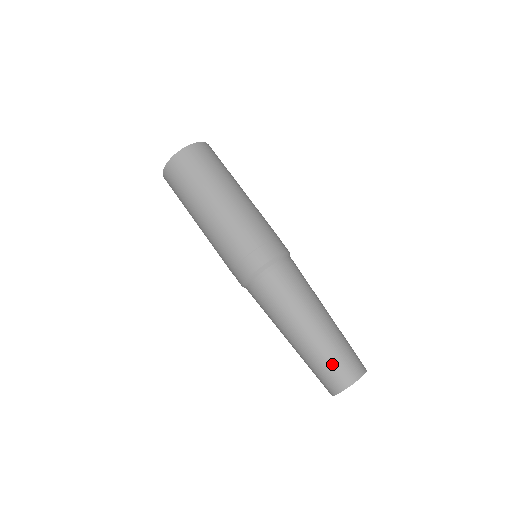
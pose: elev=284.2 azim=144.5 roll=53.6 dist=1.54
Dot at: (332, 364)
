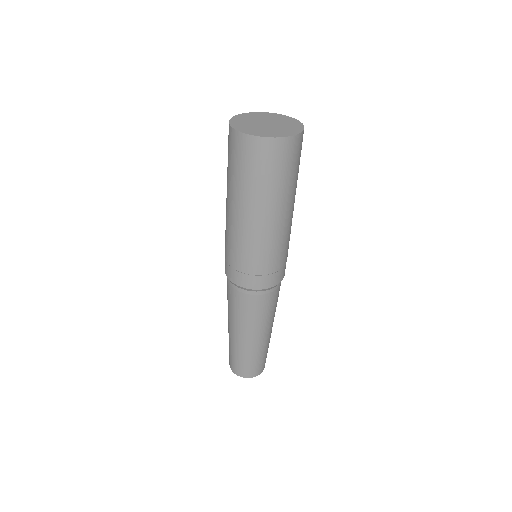
Dot at: (255, 363)
